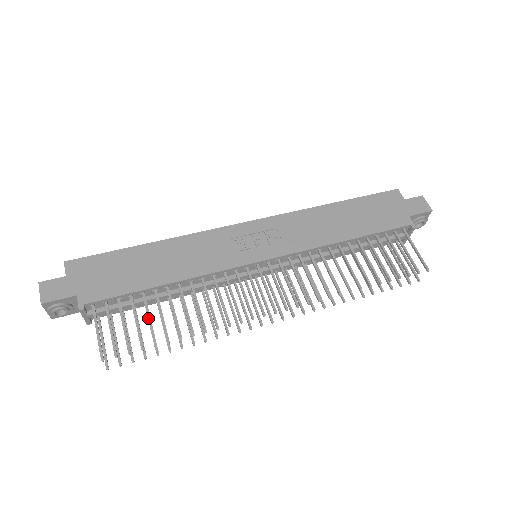
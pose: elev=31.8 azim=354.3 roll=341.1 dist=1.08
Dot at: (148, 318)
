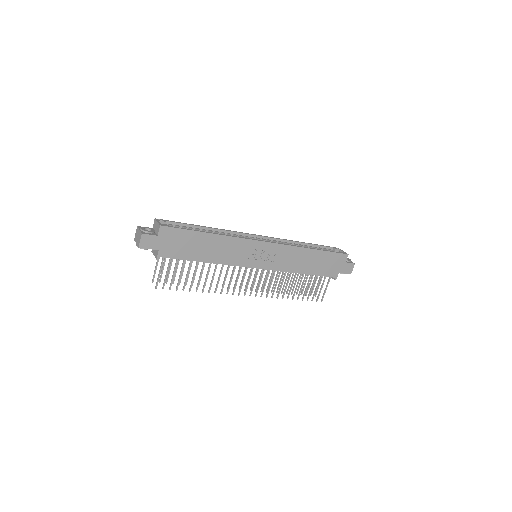
Dot at: (187, 275)
